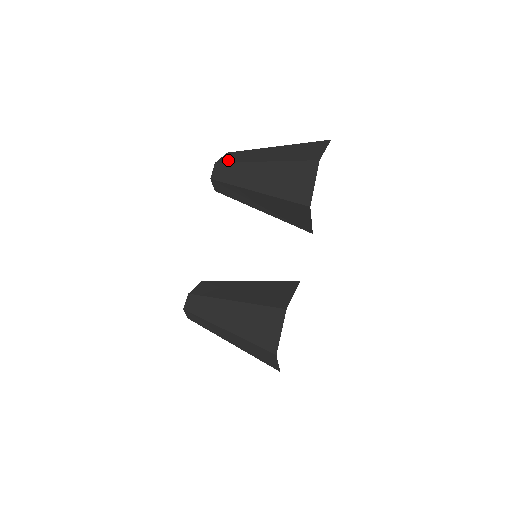
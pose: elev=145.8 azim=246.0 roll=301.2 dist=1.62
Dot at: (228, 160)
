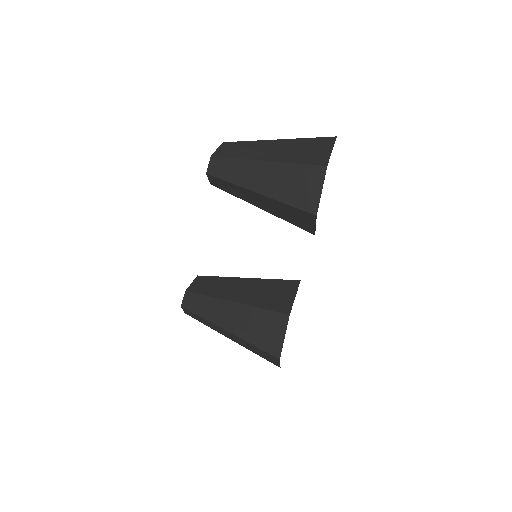
Dot at: (225, 154)
